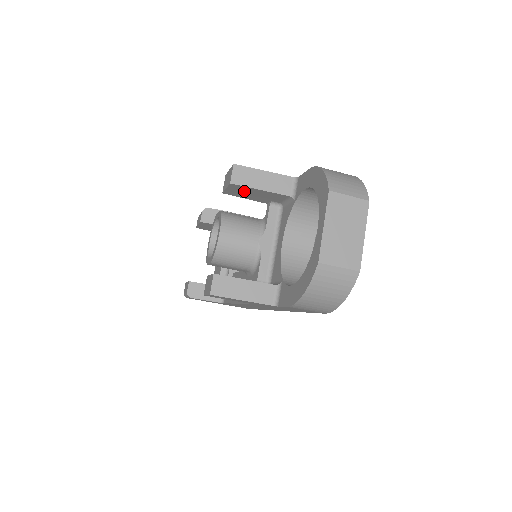
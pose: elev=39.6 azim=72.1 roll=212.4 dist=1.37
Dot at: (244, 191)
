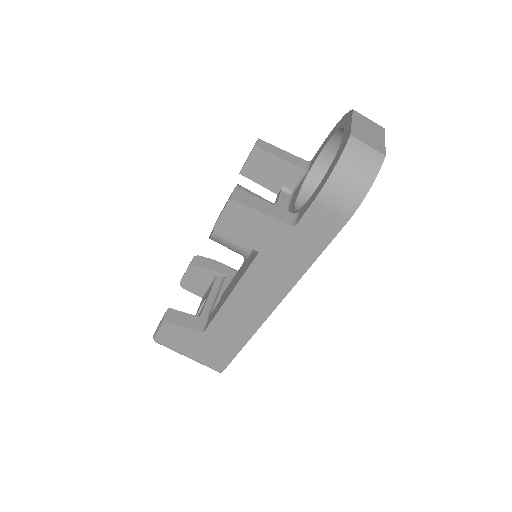
Dot at: (263, 164)
